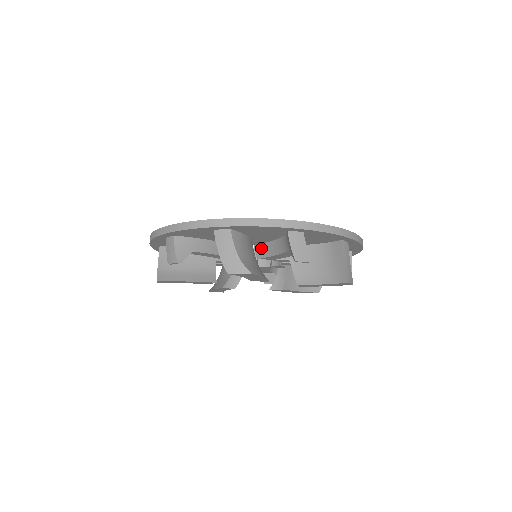
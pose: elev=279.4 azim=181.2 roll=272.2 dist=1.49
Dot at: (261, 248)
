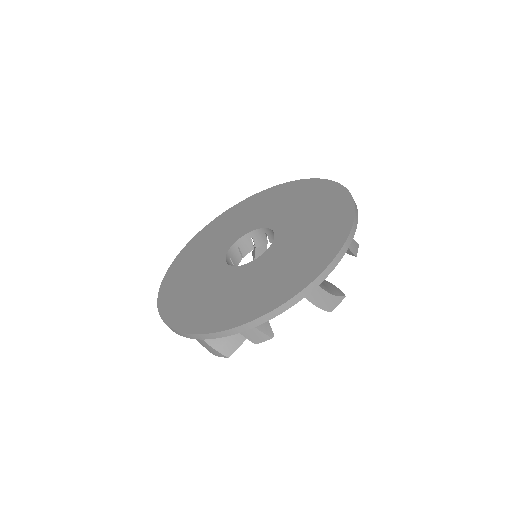
Dot at: occluded
